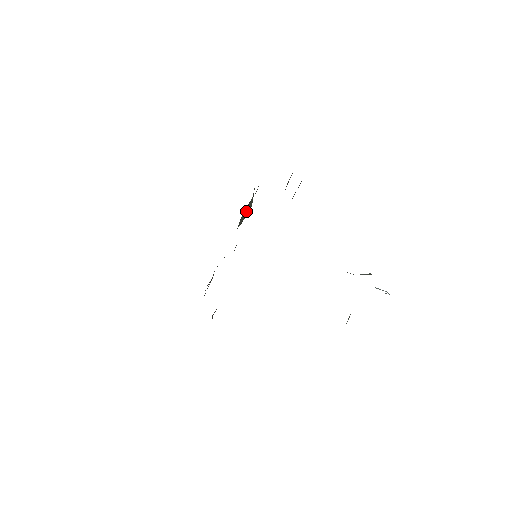
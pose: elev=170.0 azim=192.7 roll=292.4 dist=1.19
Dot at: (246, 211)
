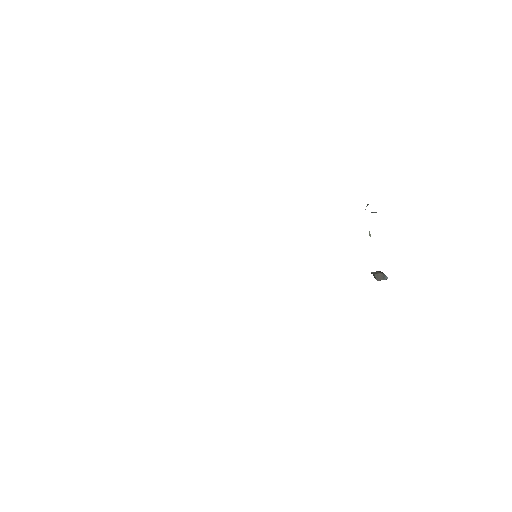
Dot at: occluded
